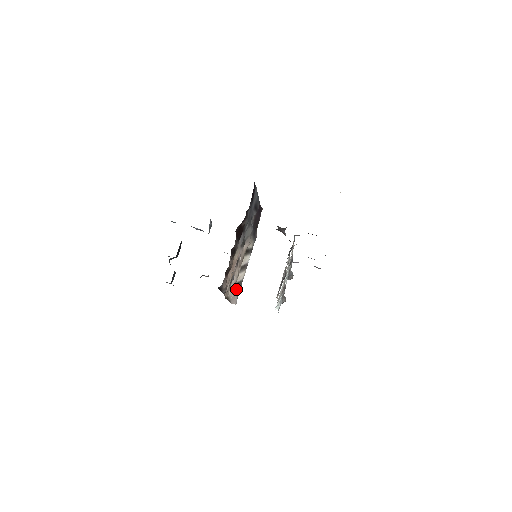
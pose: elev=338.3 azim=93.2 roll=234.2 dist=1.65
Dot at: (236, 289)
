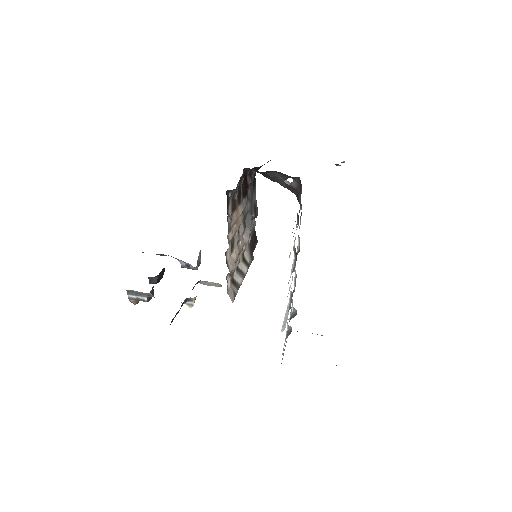
Dot at: (233, 286)
